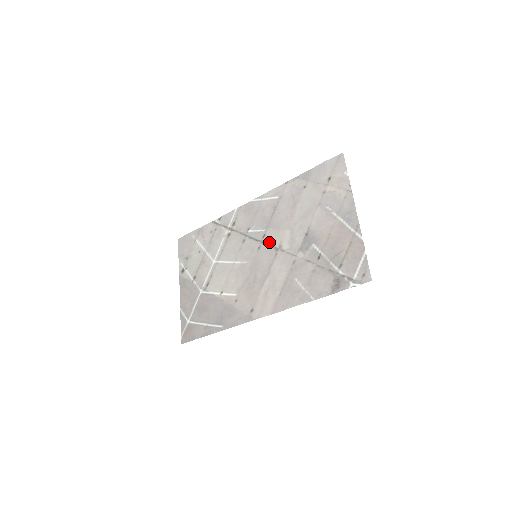
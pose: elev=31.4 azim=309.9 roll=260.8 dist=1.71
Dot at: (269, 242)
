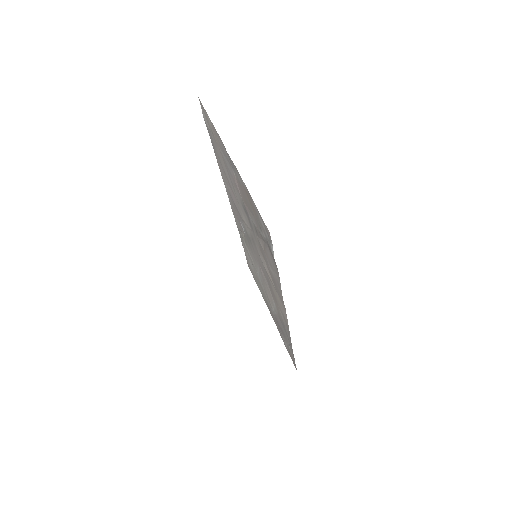
Dot at: (249, 236)
